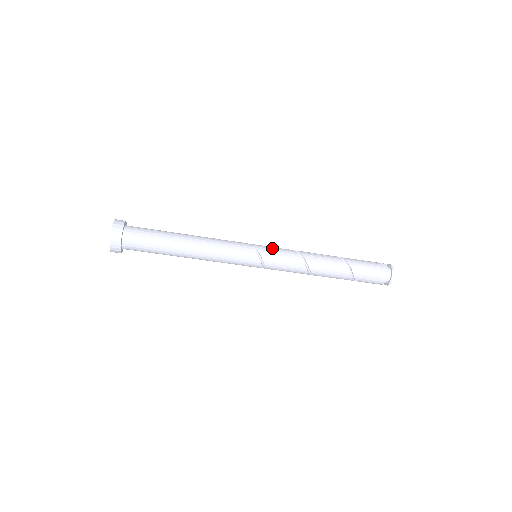
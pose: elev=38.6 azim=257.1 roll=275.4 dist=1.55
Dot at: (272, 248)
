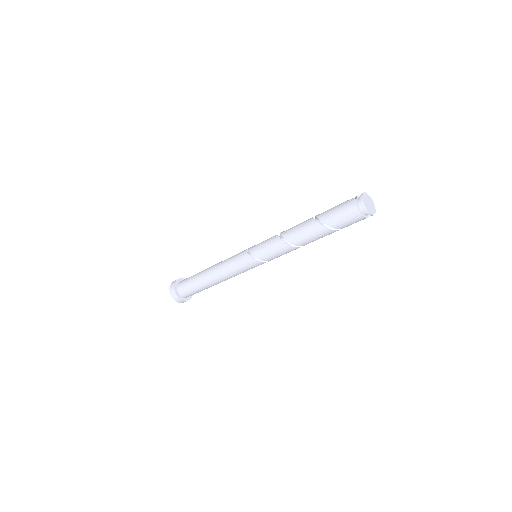
Dot at: (260, 243)
